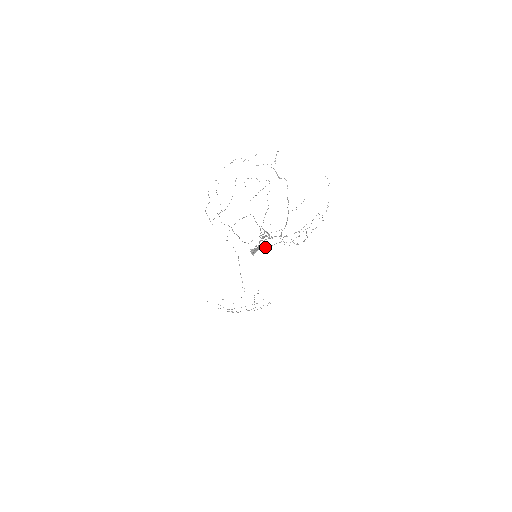
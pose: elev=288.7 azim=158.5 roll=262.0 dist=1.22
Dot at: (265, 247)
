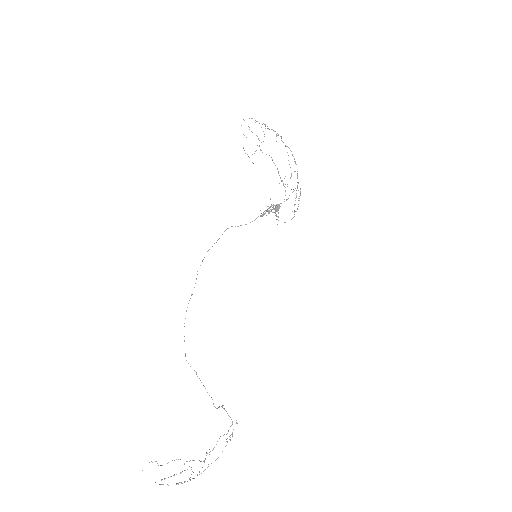
Dot at: (286, 199)
